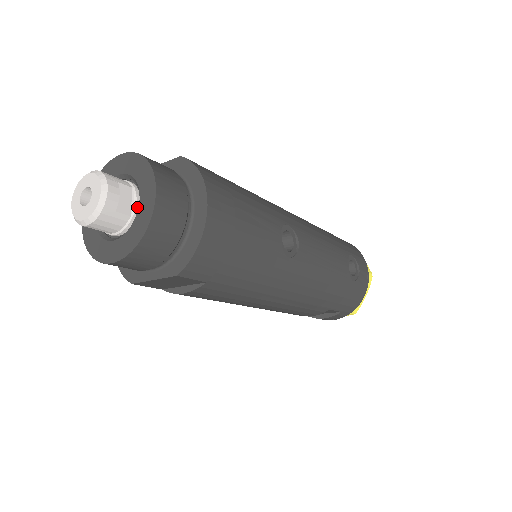
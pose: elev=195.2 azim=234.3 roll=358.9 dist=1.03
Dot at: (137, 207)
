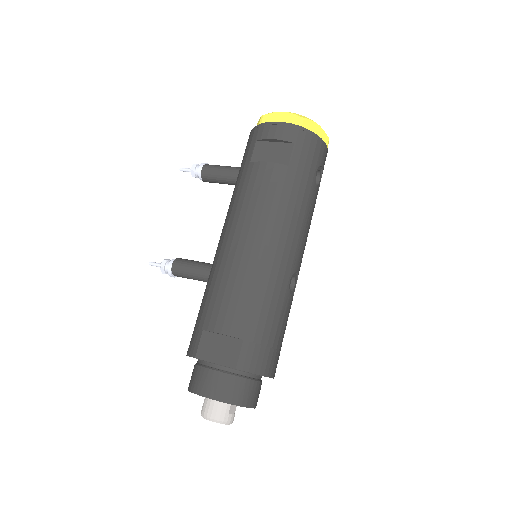
Dot at: occluded
